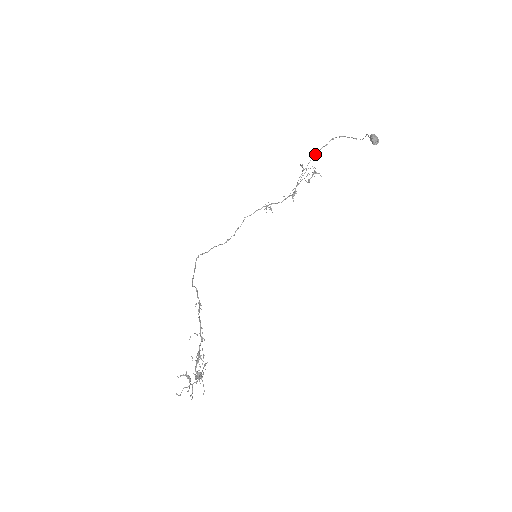
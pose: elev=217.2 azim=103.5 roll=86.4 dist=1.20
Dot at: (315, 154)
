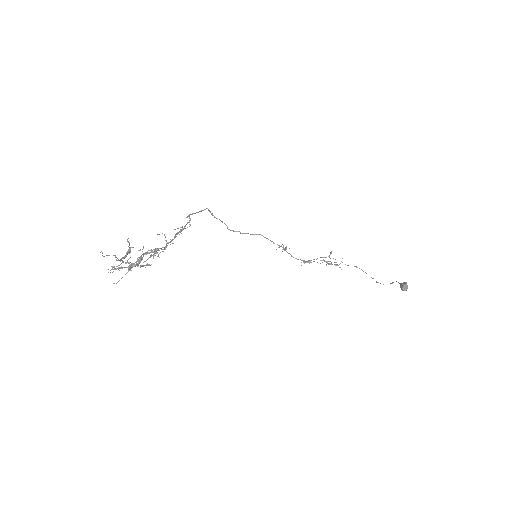
Dot at: (336, 262)
